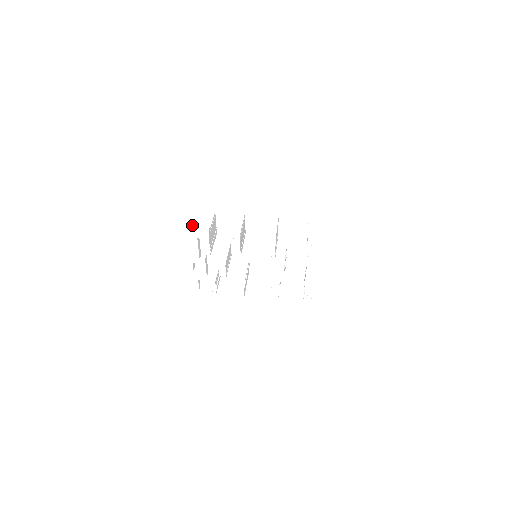
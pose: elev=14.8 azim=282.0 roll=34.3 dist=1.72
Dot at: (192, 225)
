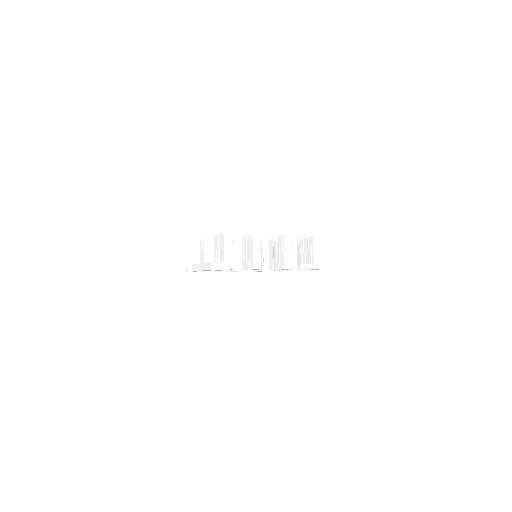
Dot at: (216, 262)
